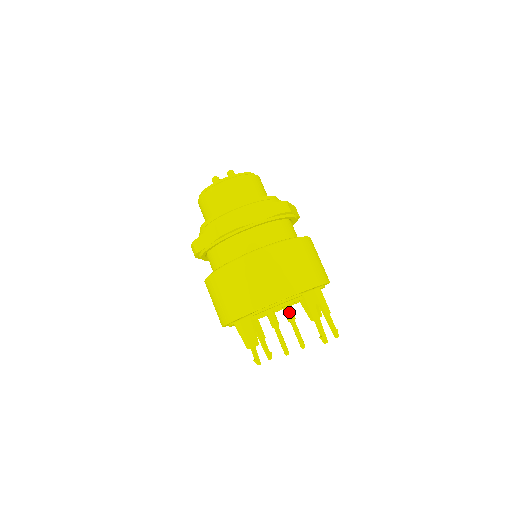
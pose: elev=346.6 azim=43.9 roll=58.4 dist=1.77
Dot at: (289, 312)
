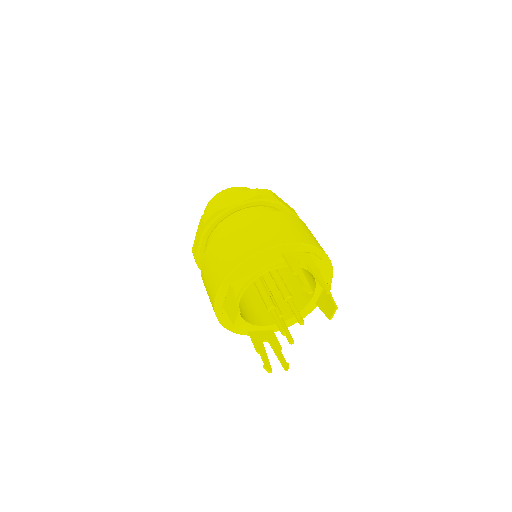
Dot at: (284, 290)
